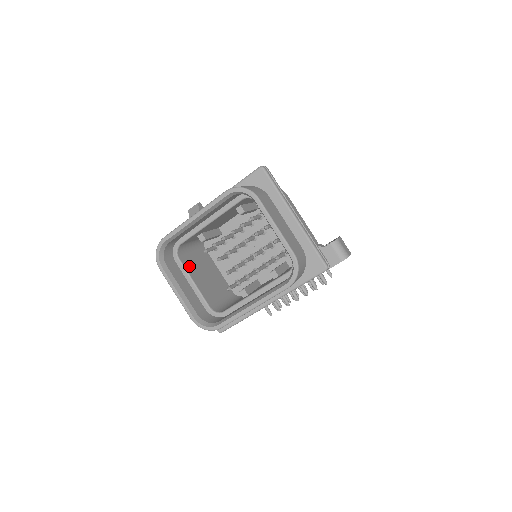
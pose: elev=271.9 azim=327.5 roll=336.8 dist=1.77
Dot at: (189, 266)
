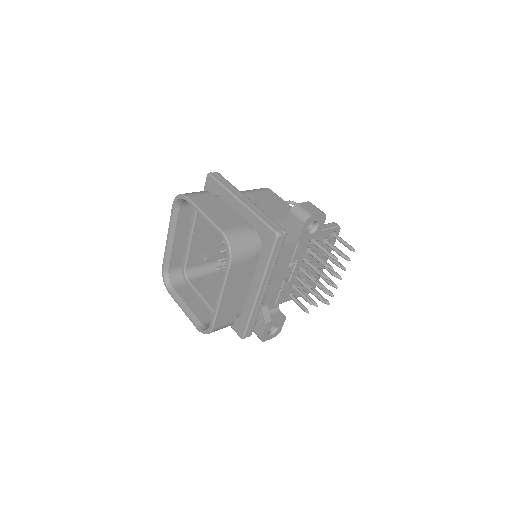
Dot at: (200, 285)
